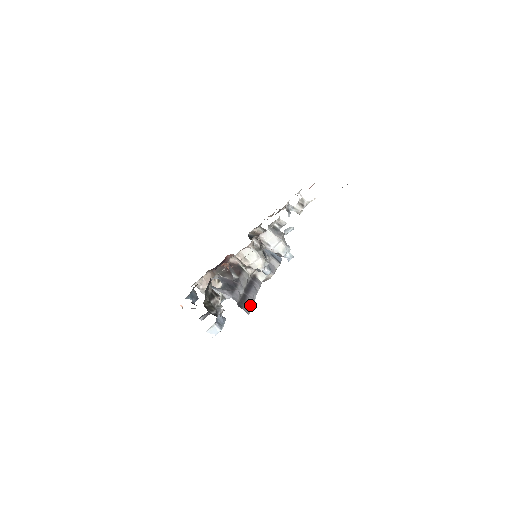
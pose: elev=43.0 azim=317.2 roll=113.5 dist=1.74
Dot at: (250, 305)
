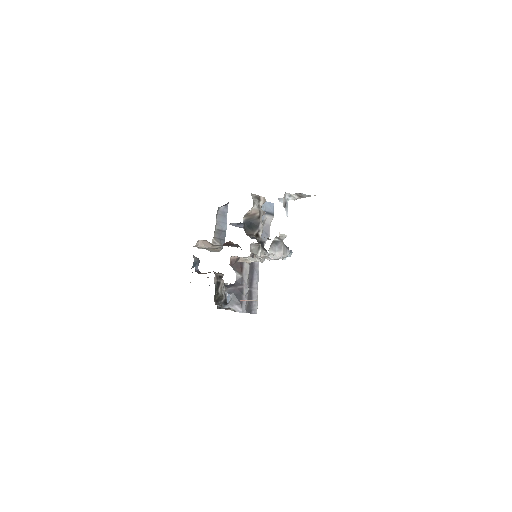
Dot at: (256, 301)
